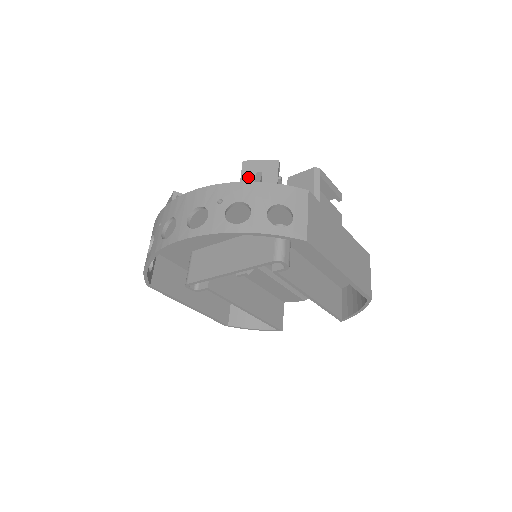
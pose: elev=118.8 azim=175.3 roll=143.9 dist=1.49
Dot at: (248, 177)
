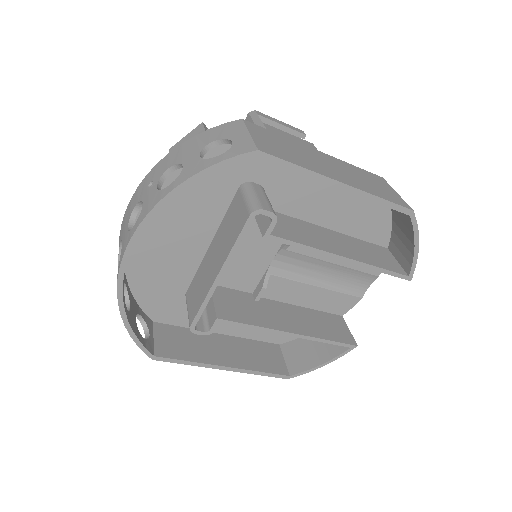
Dot at: occluded
